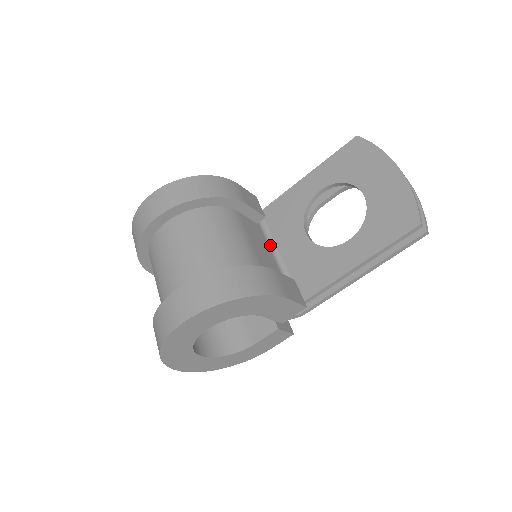
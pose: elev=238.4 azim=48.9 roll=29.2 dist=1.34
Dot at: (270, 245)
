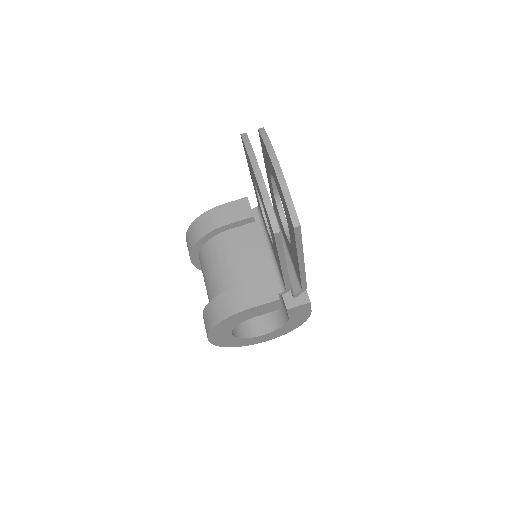
Dot at: (266, 238)
